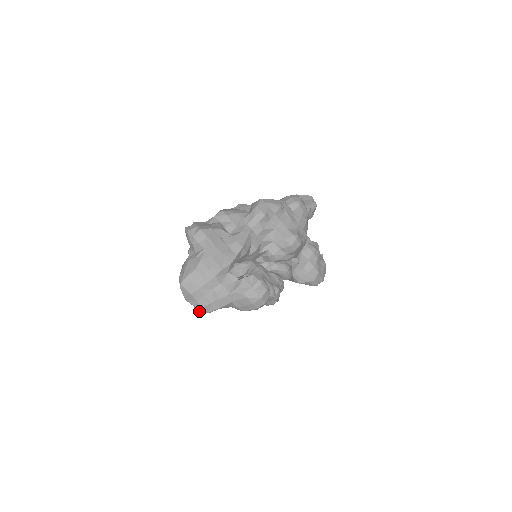
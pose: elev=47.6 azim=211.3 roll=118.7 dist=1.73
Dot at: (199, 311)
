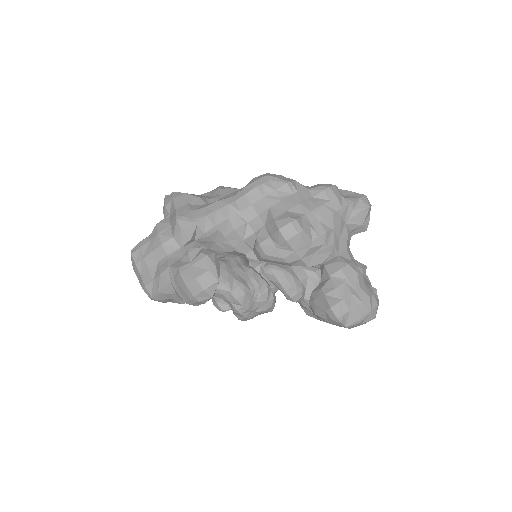
Dot at: occluded
